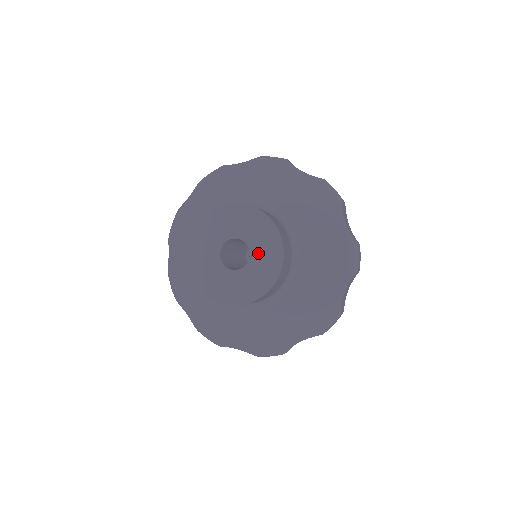
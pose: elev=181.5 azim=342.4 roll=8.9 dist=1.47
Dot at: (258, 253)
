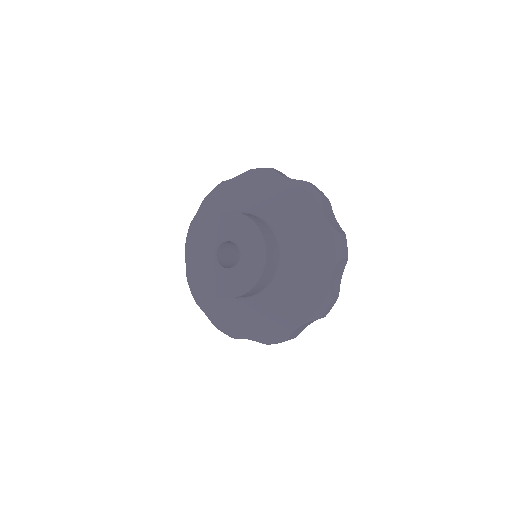
Dot at: (239, 238)
